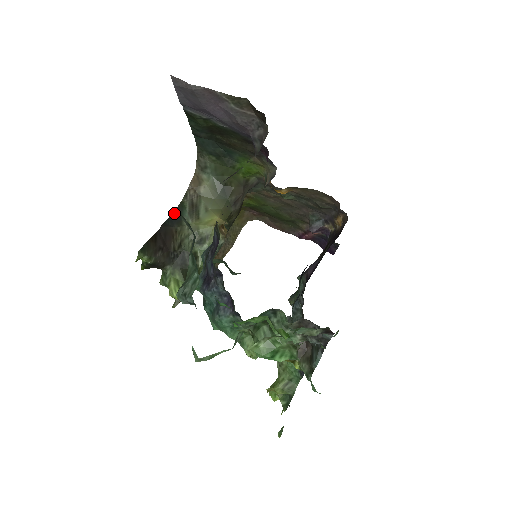
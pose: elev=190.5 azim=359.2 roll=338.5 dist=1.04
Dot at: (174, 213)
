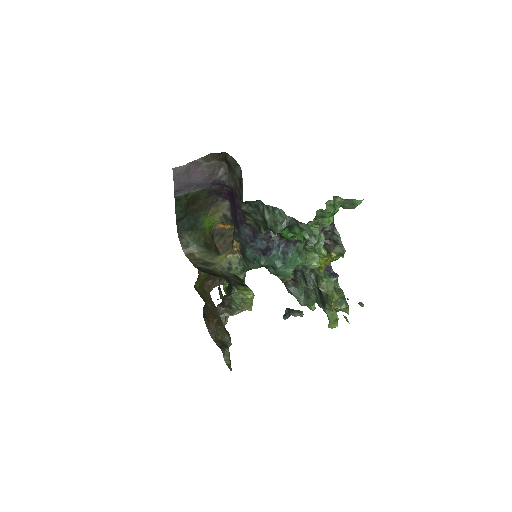
Dot at: (202, 271)
